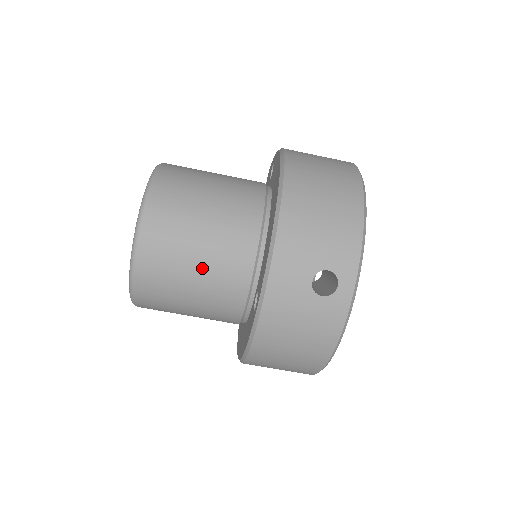
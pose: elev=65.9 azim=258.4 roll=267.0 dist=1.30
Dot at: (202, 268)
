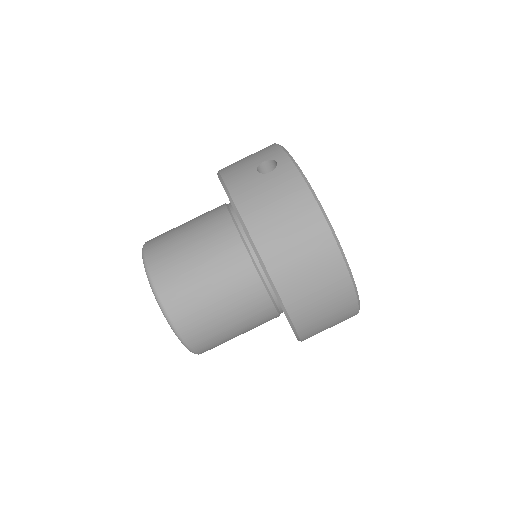
Dot at: (196, 242)
